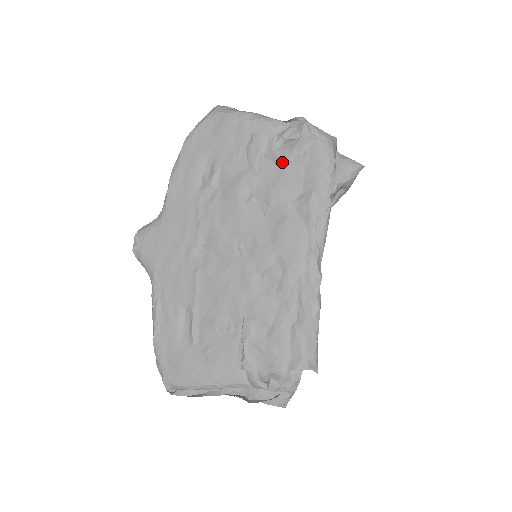
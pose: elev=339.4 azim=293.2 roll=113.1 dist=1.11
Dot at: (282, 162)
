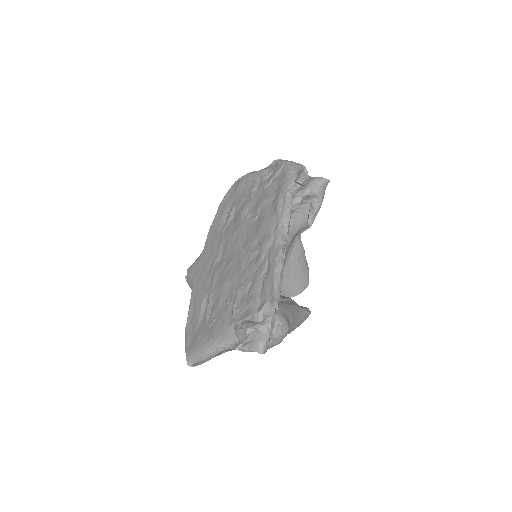
Dot at: (266, 186)
